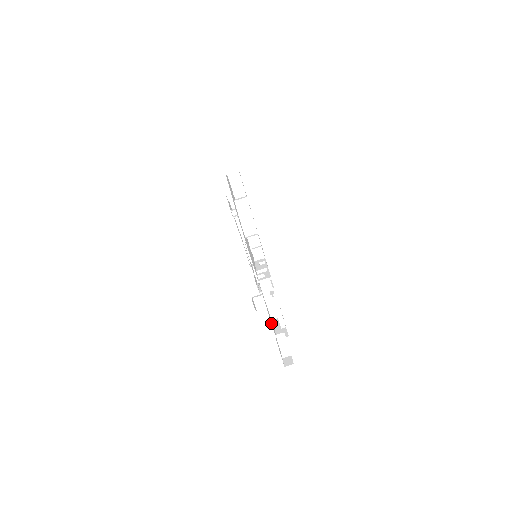
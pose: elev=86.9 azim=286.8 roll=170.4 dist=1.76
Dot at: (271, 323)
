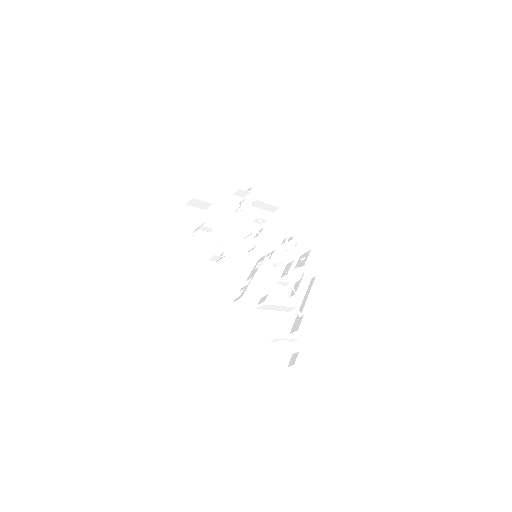
Dot at: (265, 331)
